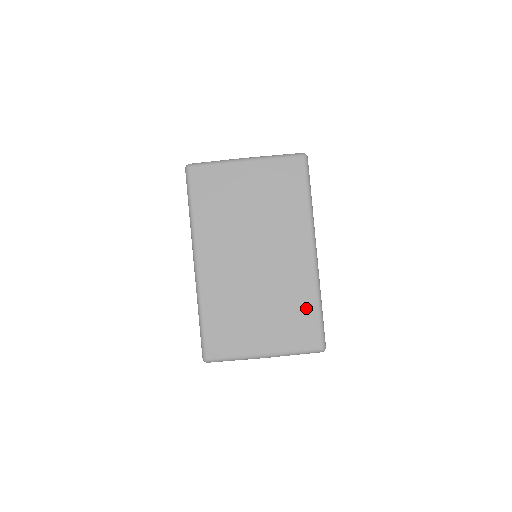
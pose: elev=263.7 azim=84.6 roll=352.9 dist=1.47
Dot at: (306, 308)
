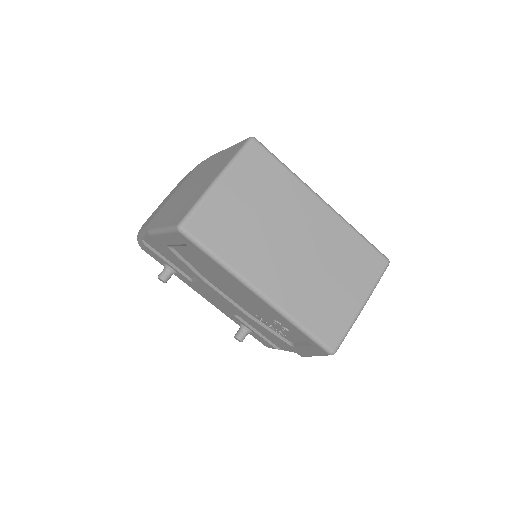
Dot at: (356, 246)
